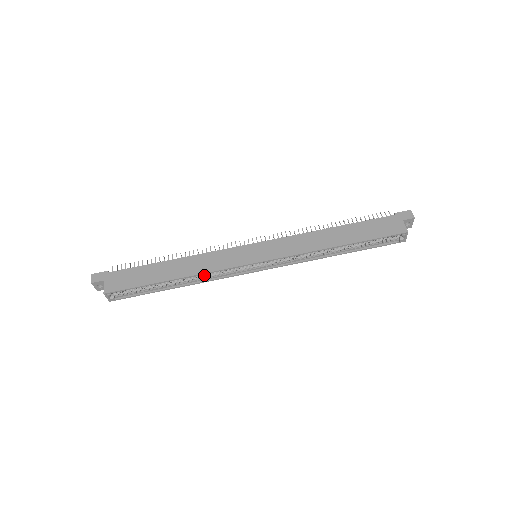
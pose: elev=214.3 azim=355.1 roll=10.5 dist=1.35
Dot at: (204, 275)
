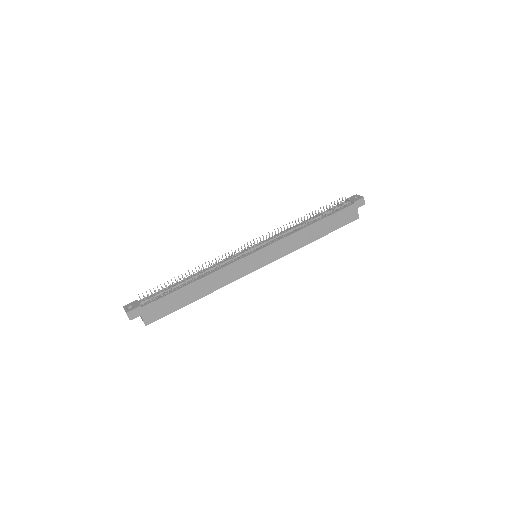
Dot at: occluded
